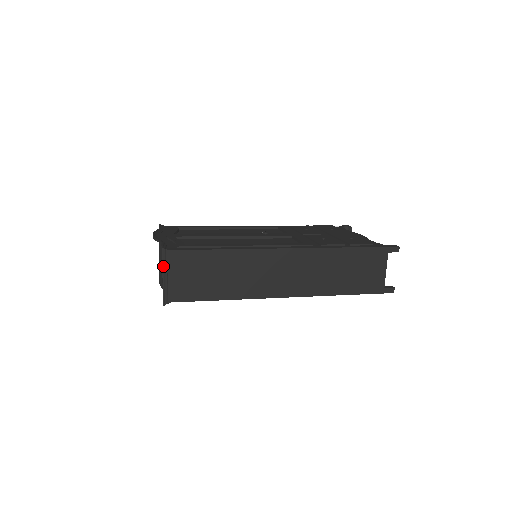
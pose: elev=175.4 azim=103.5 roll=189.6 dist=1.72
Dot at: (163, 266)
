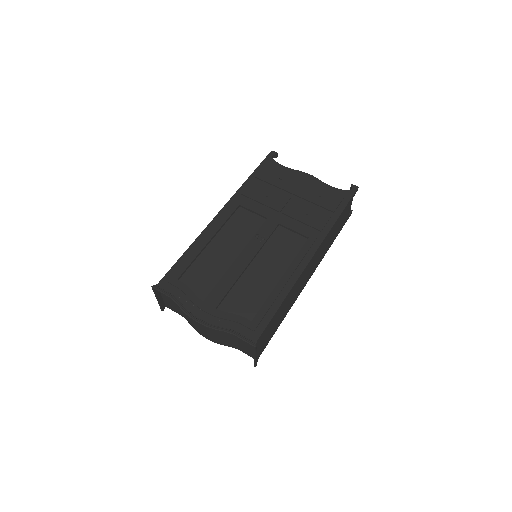
Dot at: (255, 353)
